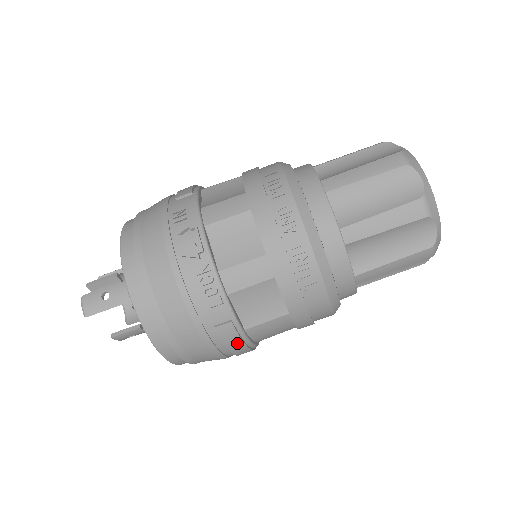
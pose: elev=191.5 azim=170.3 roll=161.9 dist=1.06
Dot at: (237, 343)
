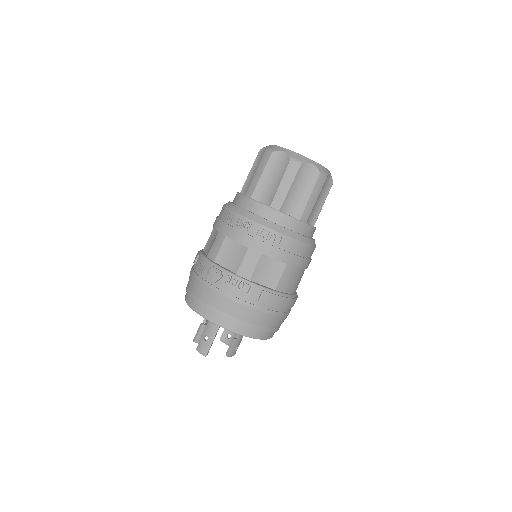
Dot at: (278, 299)
